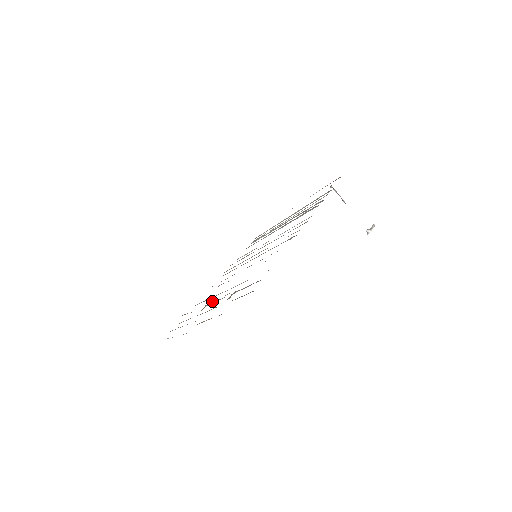
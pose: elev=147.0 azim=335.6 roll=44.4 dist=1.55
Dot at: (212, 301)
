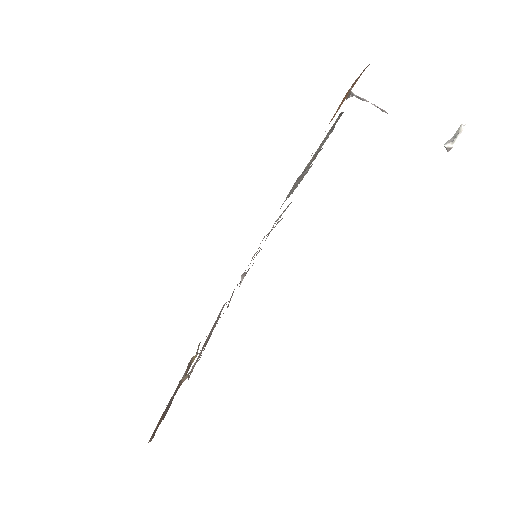
Dot at: occluded
